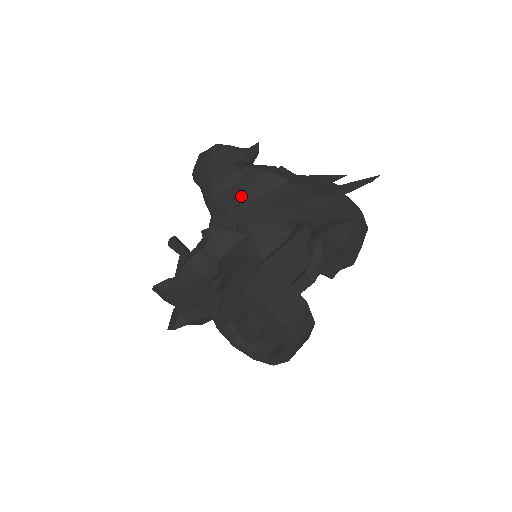
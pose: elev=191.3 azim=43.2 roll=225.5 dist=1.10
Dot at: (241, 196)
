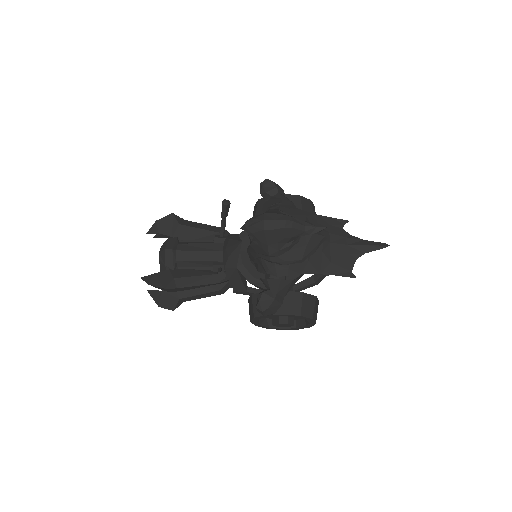
Dot at: (303, 257)
